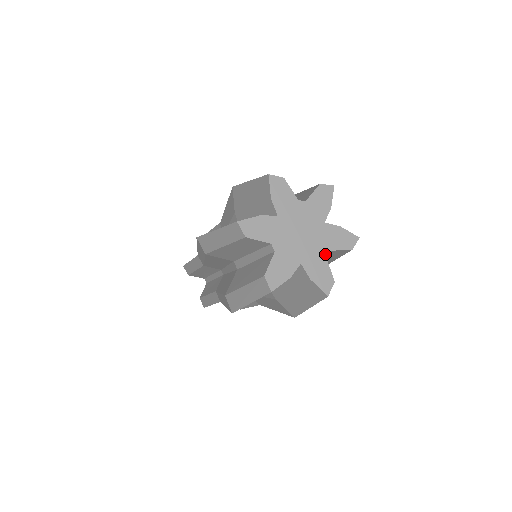
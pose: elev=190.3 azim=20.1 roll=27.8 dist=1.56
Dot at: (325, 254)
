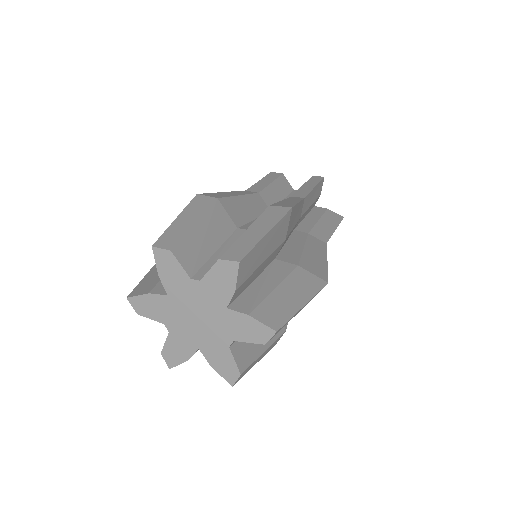
Dot at: (228, 344)
